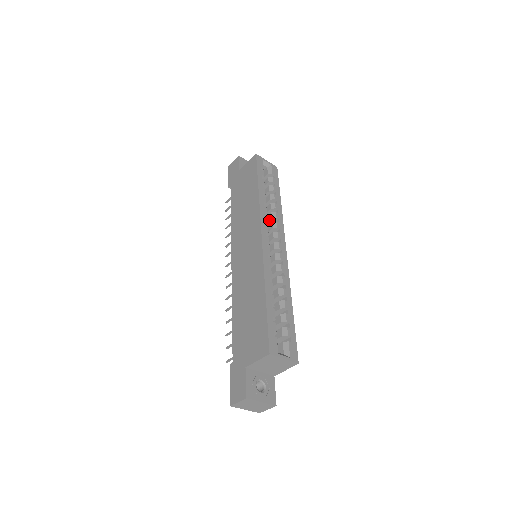
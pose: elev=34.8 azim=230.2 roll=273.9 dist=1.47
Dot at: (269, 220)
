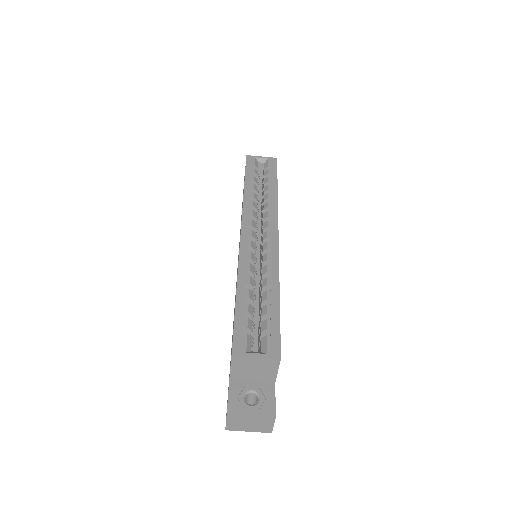
Dot at: (263, 213)
